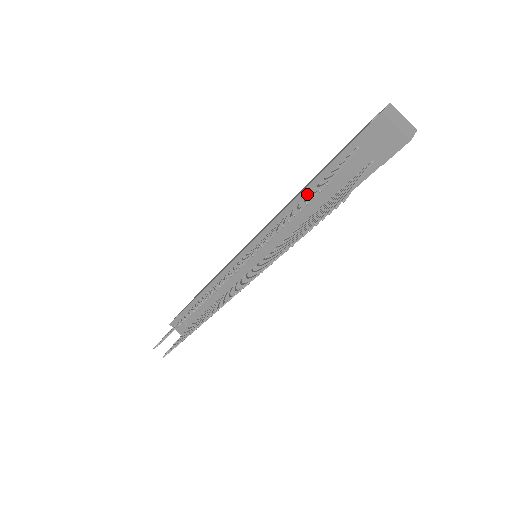
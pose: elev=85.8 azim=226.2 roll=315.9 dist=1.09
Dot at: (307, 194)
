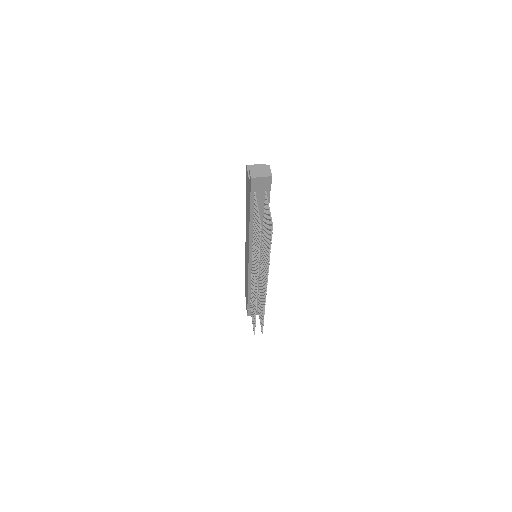
Dot at: (253, 221)
